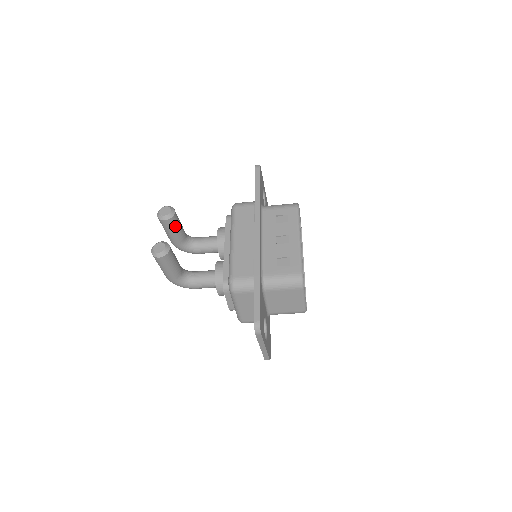
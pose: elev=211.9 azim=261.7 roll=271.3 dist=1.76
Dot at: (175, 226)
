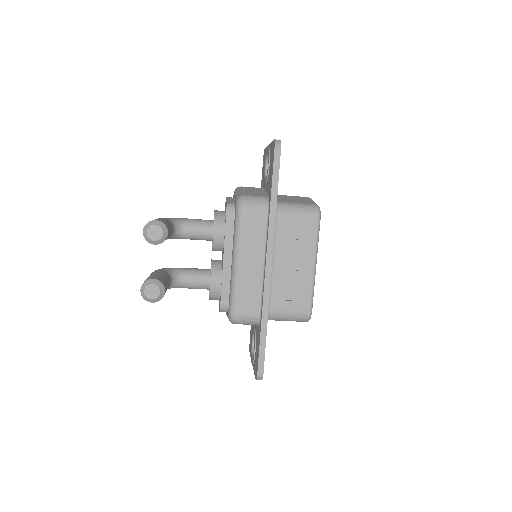
Dot at: occluded
